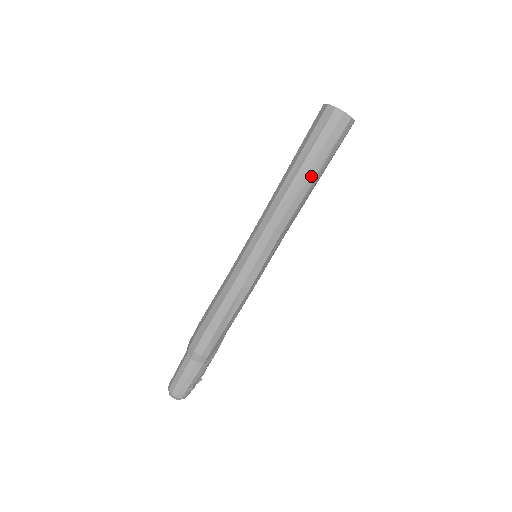
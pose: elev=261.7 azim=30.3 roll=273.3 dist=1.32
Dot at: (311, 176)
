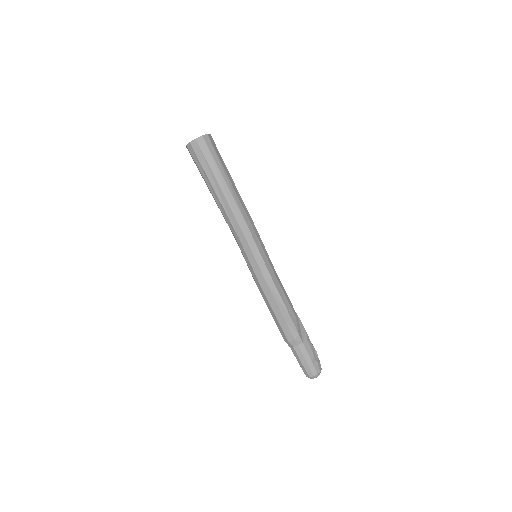
Dot at: (223, 186)
